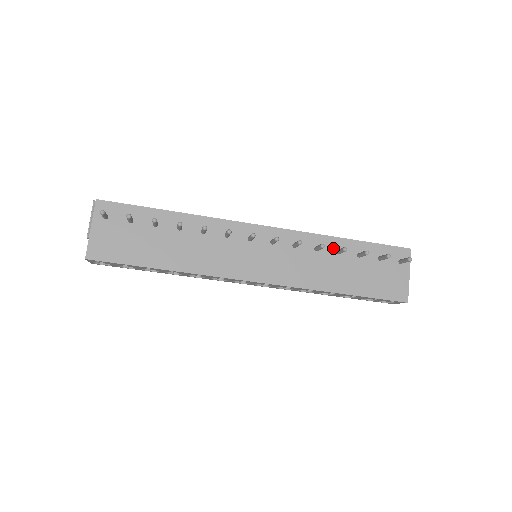
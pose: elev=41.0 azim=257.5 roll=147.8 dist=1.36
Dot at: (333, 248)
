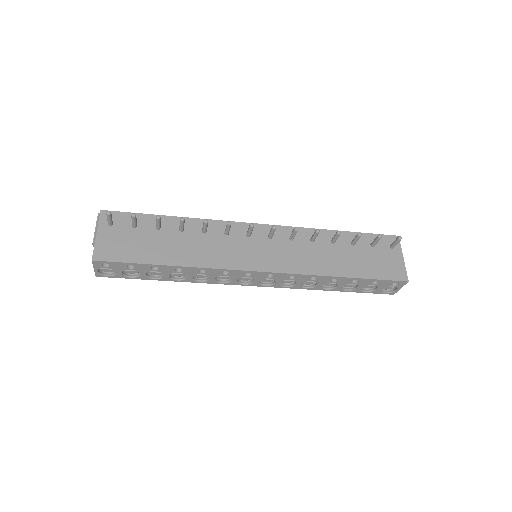
Dot at: (327, 239)
